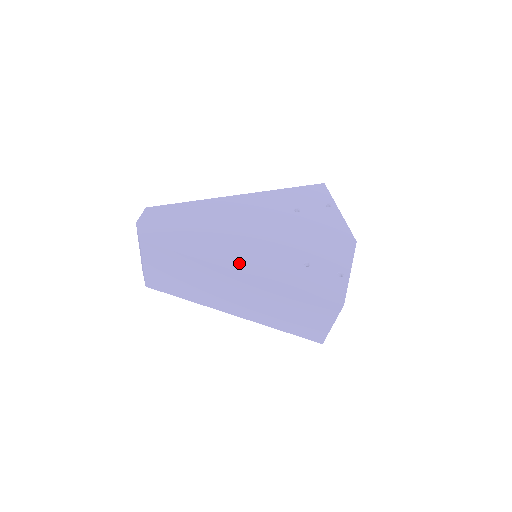
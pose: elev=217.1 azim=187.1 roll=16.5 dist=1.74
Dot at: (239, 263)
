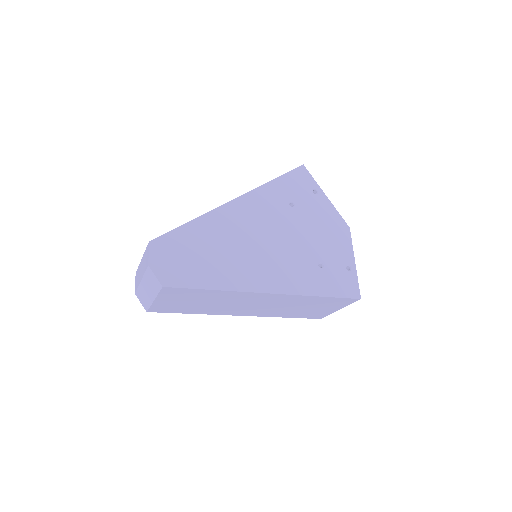
Dot at: (266, 283)
